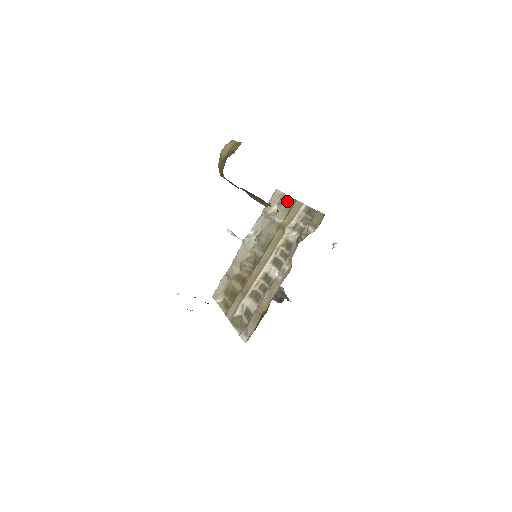
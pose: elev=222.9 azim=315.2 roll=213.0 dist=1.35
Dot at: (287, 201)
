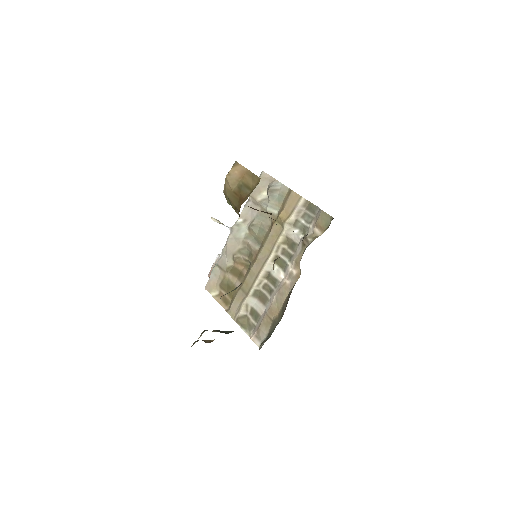
Dot at: (279, 188)
